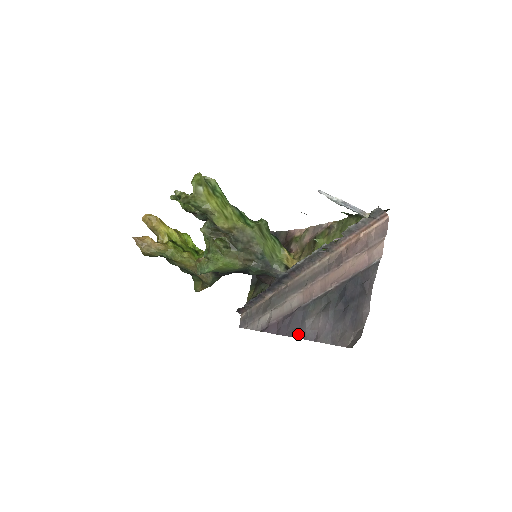
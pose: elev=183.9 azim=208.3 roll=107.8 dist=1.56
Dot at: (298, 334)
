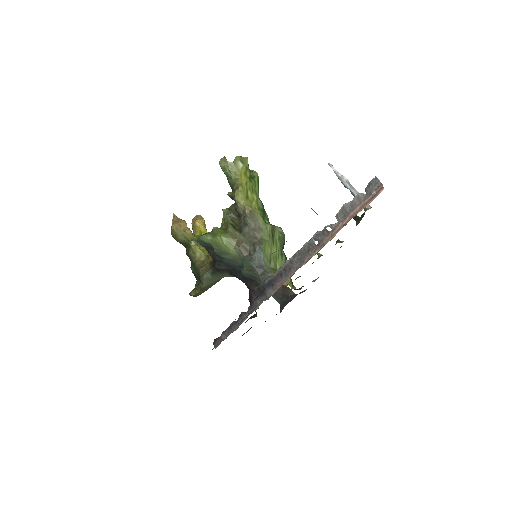
Dot at: occluded
